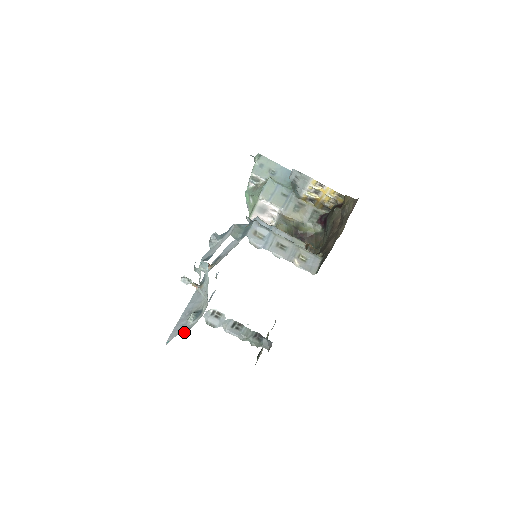
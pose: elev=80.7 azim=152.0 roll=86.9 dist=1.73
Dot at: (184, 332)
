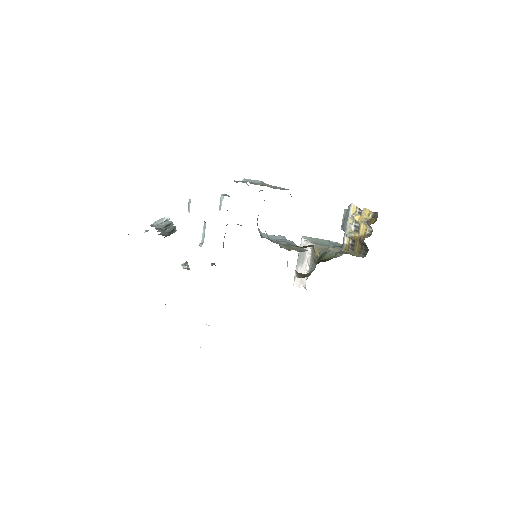
Dot at: occluded
